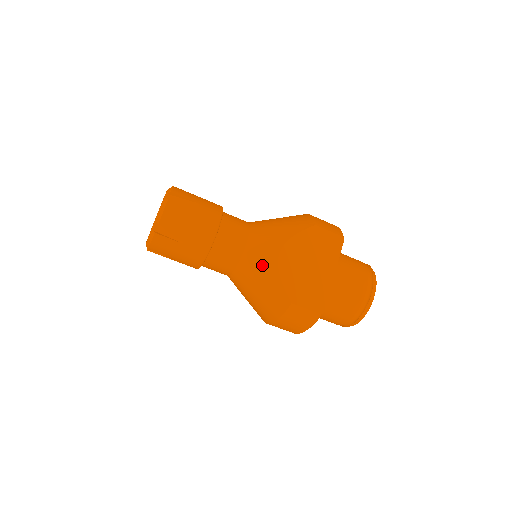
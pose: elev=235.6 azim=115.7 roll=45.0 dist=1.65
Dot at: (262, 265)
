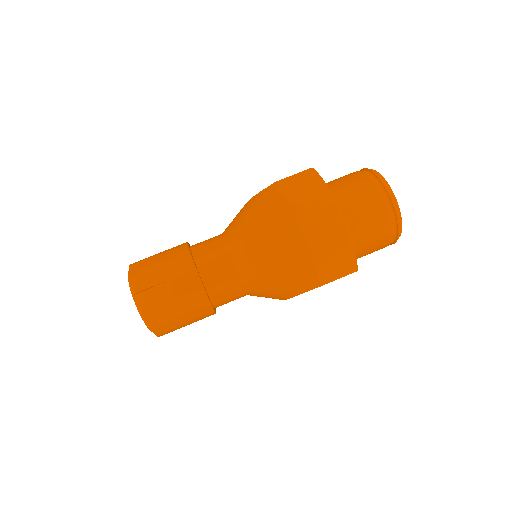
Dot at: (238, 214)
